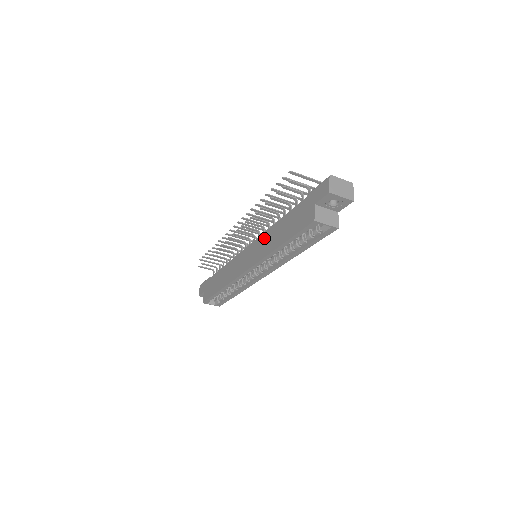
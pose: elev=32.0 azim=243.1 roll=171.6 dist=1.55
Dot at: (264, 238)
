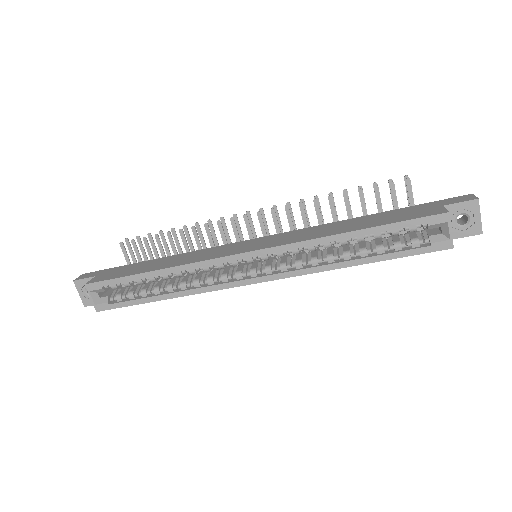
Dot at: (306, 230)
